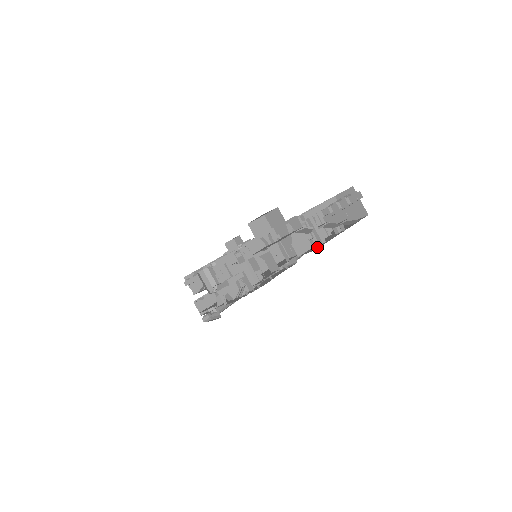
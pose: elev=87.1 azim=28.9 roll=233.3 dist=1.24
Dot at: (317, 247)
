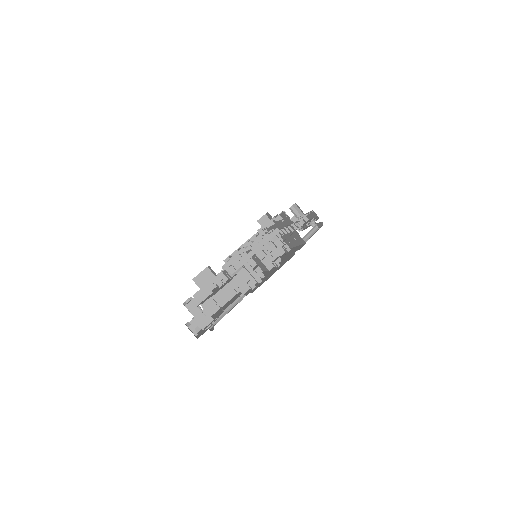
Dot at: (252, 289)
